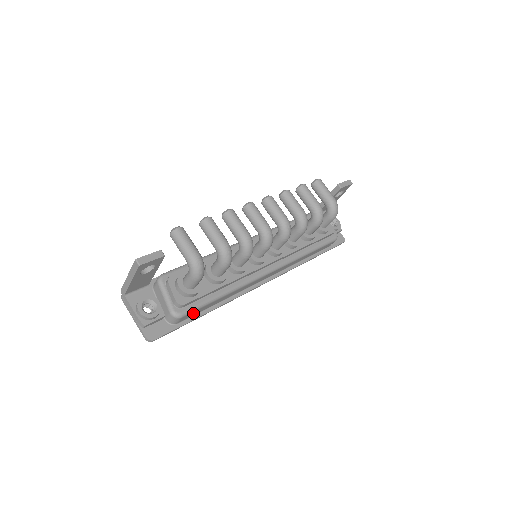
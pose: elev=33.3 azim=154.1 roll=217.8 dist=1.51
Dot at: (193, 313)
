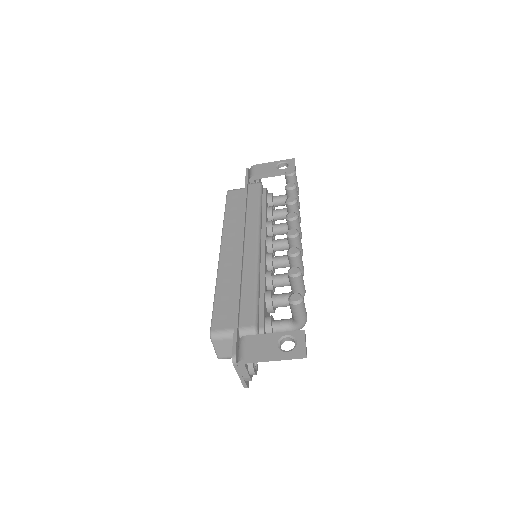
Dot at: occluded
